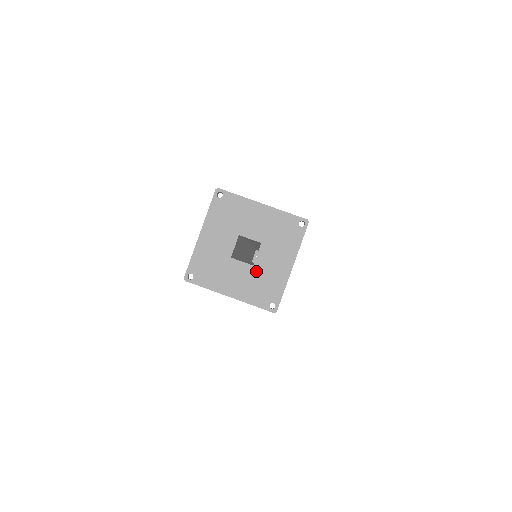
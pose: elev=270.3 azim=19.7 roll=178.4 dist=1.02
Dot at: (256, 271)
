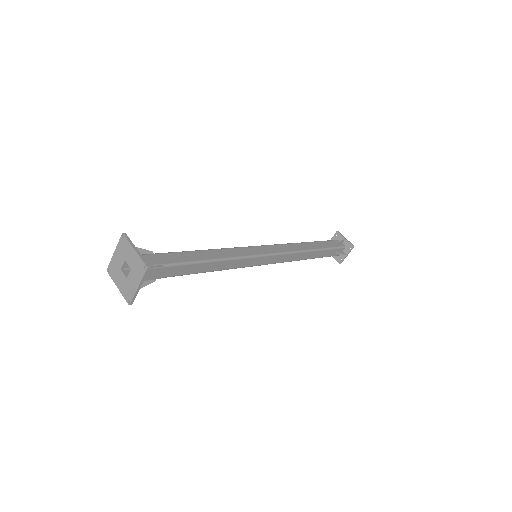
Dot at: (133, 269)
